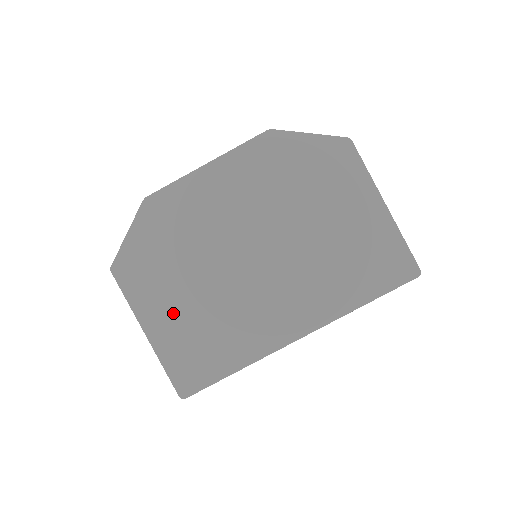
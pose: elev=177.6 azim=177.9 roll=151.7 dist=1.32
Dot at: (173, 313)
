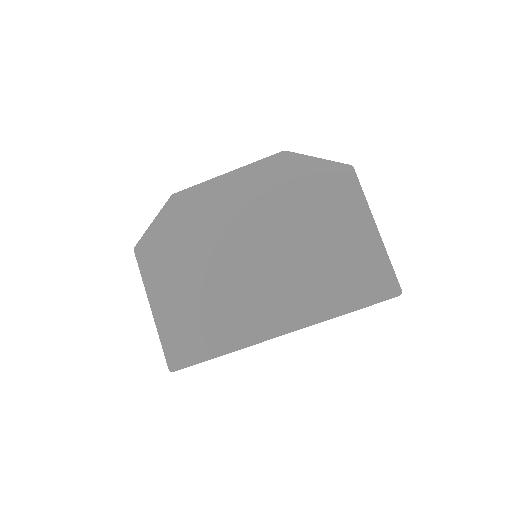
Dot at: (177, 294)
